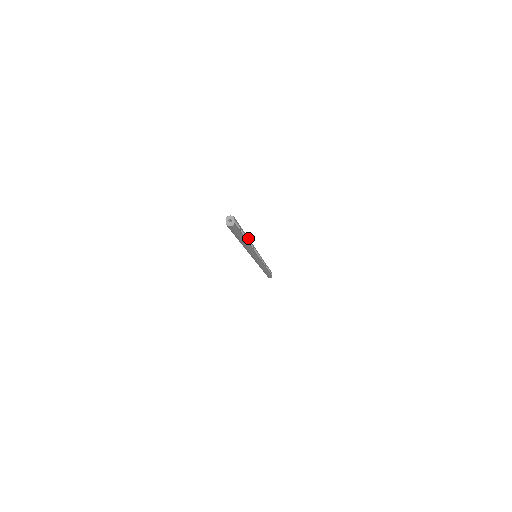
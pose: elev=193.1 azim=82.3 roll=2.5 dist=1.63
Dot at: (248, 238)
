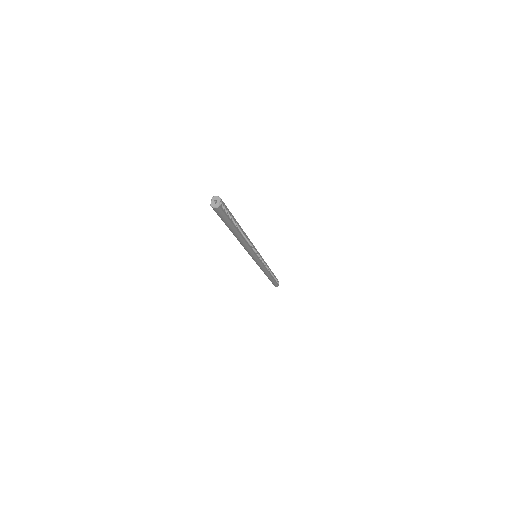
Dot at: (243, 231)
